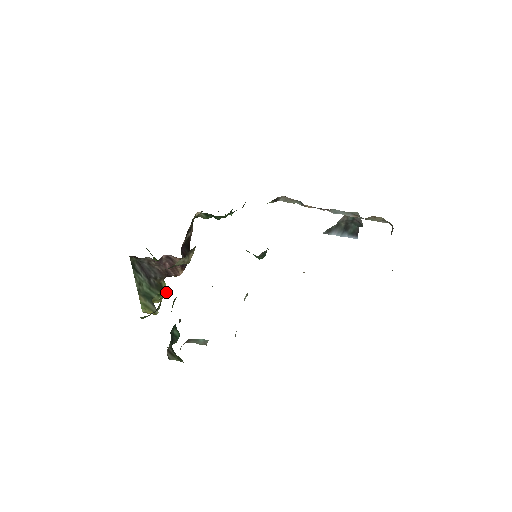
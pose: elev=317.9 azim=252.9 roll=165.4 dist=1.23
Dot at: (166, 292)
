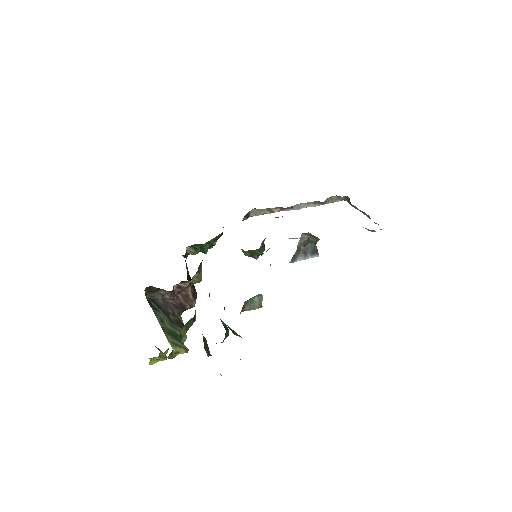
Dot at: (185, 335)
